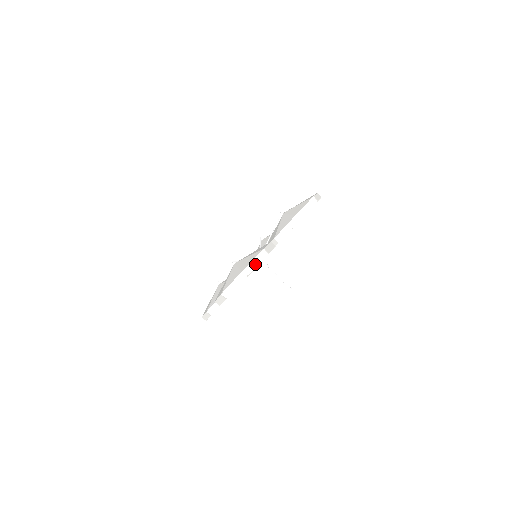
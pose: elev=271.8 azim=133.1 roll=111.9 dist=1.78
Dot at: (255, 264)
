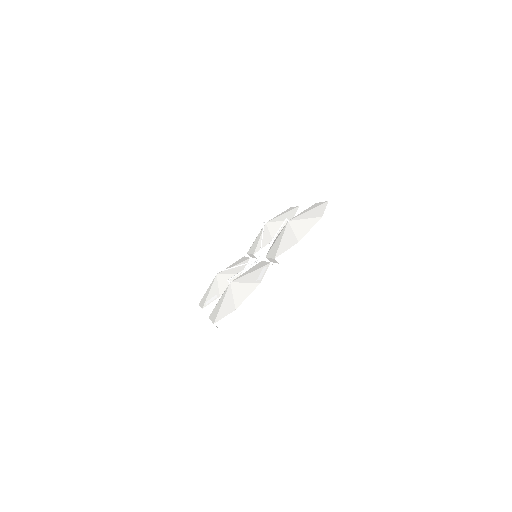
Dot at: (250, 301)
